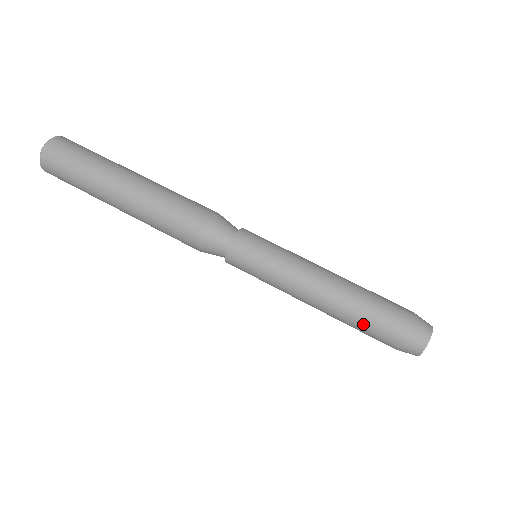
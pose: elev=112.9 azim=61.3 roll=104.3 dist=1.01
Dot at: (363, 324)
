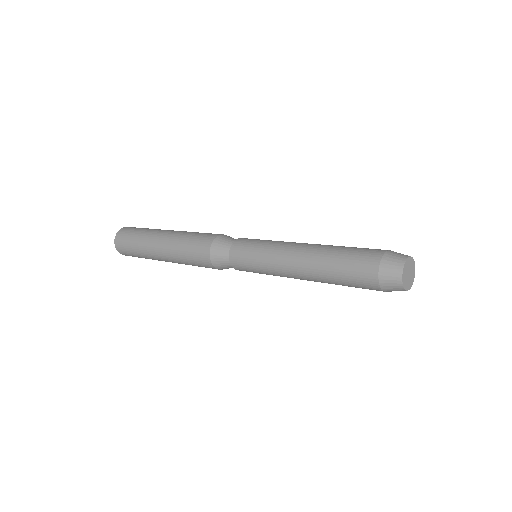
Dot at: (346, 252)
